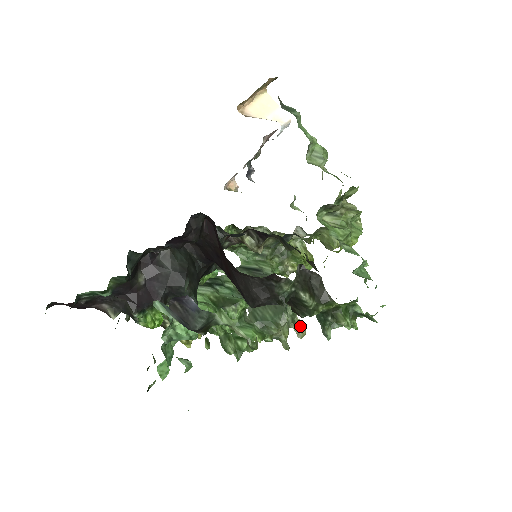
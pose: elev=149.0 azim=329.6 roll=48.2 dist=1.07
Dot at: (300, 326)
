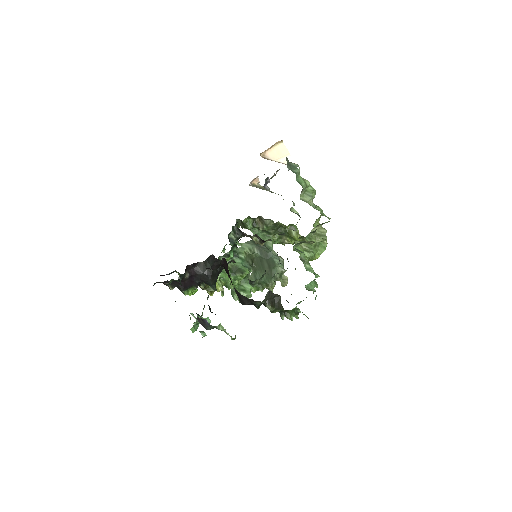
Dot at: (284, 280)
